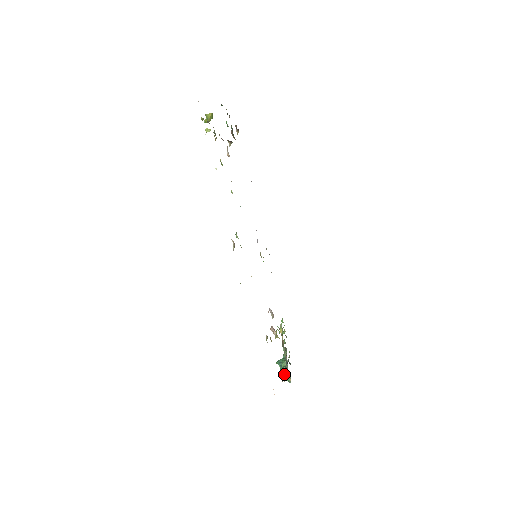
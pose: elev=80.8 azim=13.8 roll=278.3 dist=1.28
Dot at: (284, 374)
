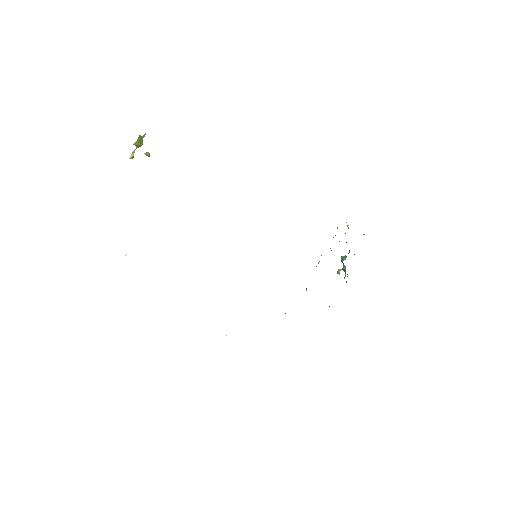
Dot at: (345, 273)
